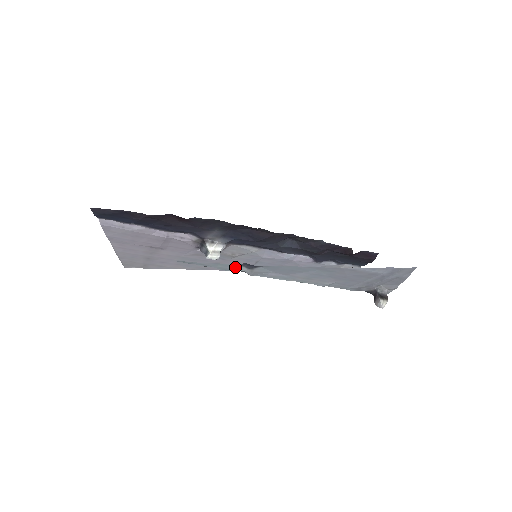
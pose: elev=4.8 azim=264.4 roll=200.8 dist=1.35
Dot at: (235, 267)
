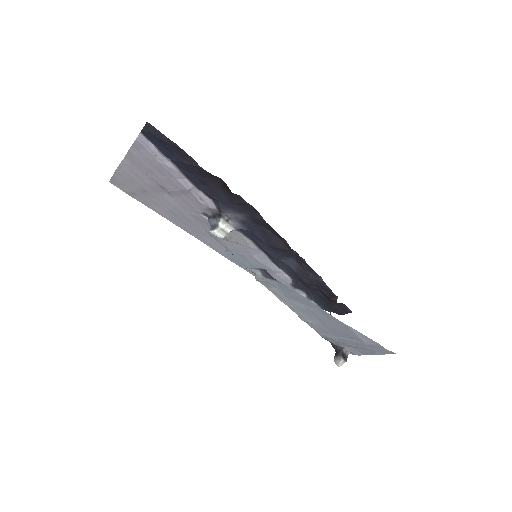
Dot at: (253, 267)
